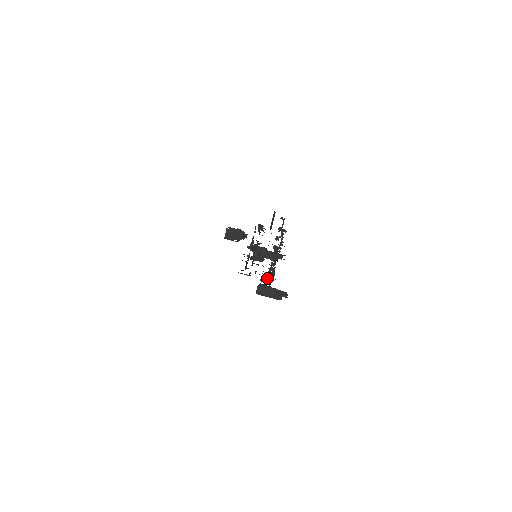
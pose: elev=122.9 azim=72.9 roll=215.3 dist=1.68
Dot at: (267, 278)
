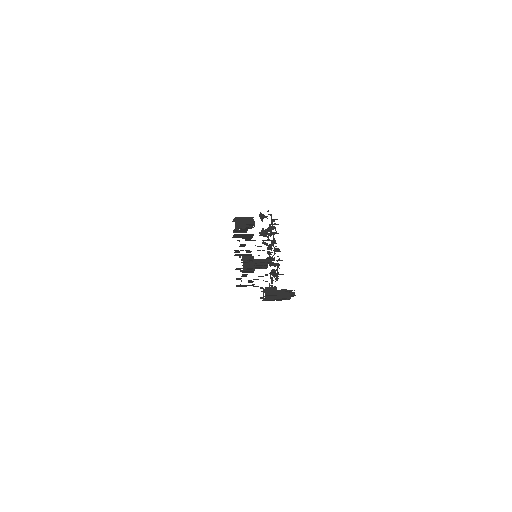
Dot at: (273, 276)
